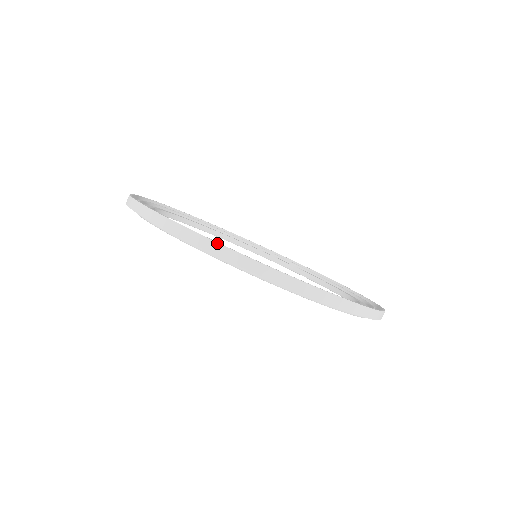
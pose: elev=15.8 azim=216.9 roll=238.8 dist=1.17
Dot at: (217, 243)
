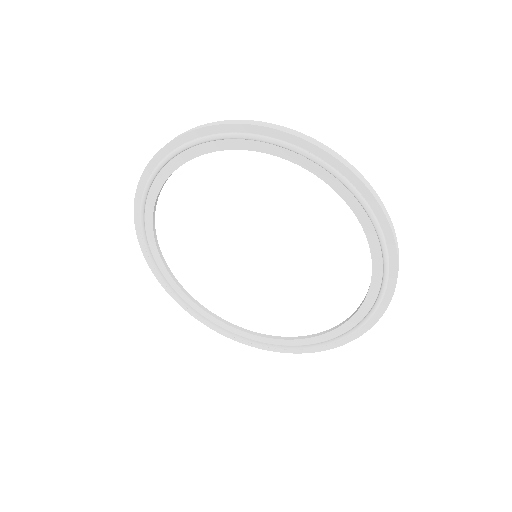
Dot at: (350, 164)
